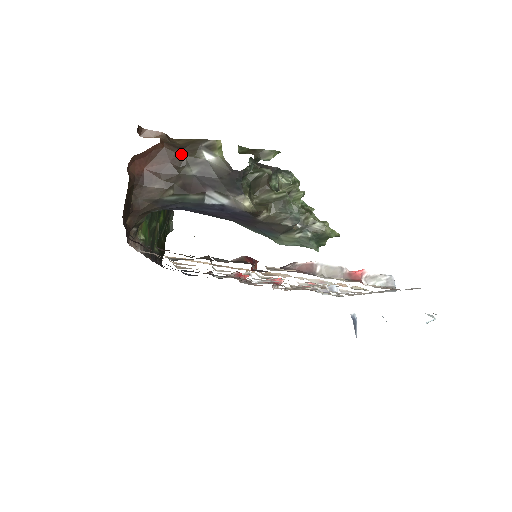
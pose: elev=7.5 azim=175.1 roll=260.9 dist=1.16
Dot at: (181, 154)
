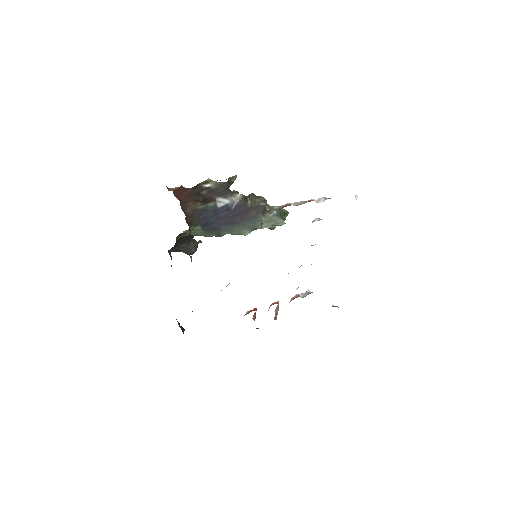
Dot at: (194, 189)
